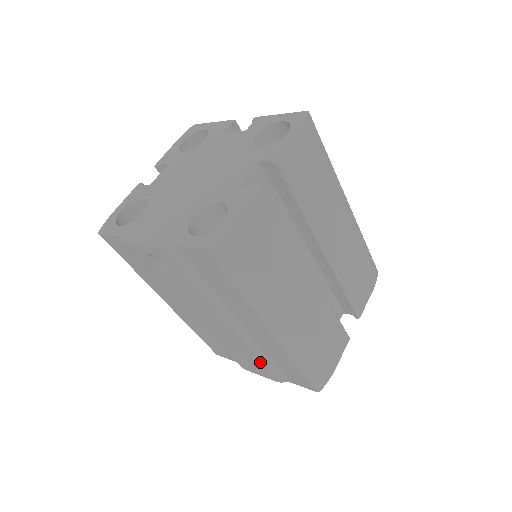
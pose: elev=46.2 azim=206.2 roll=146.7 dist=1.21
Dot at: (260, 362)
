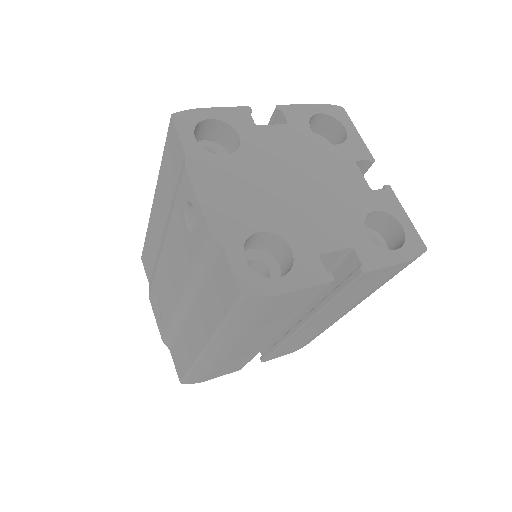
Dot at: (168, 325)
